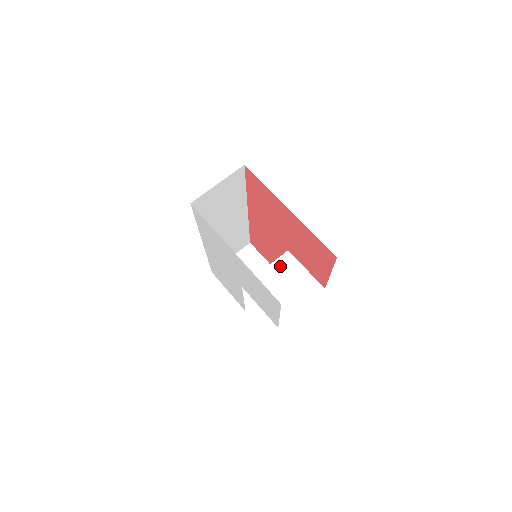
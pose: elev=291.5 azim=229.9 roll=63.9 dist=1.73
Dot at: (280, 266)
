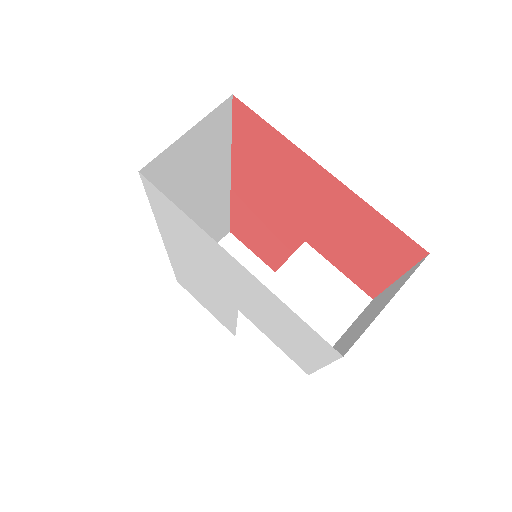
Dot at: (296, 269)
